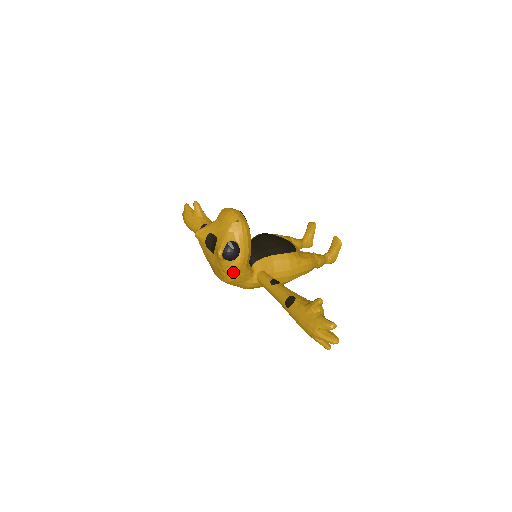
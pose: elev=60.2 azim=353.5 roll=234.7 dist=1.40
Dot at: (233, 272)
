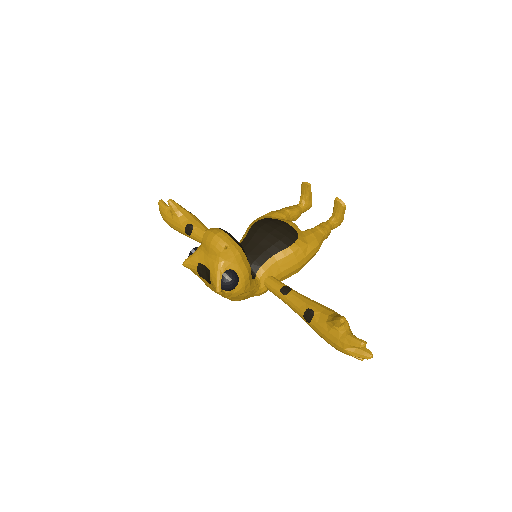
Dot at: (238, 296)
